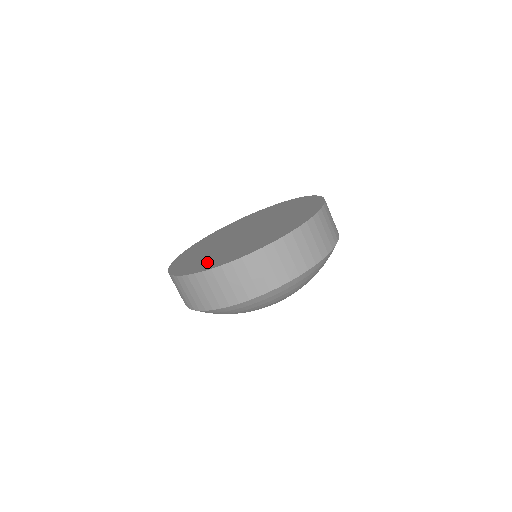
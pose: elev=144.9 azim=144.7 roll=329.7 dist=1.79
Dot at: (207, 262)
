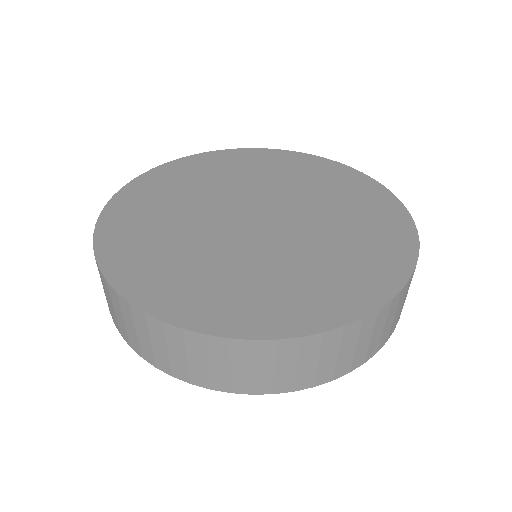
Dot at: (135, 229)
